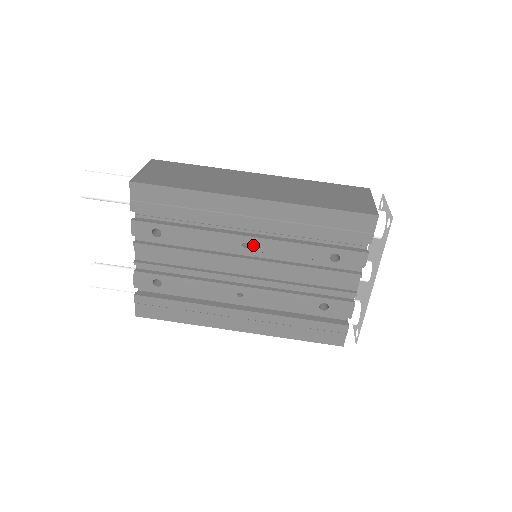
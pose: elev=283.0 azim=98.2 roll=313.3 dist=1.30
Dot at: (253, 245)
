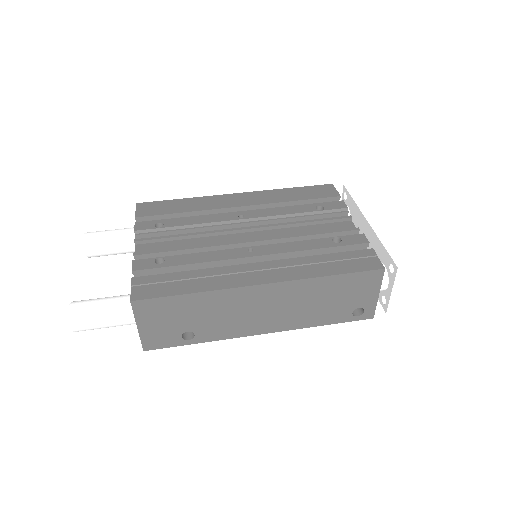
Dot at: (248, 215)
